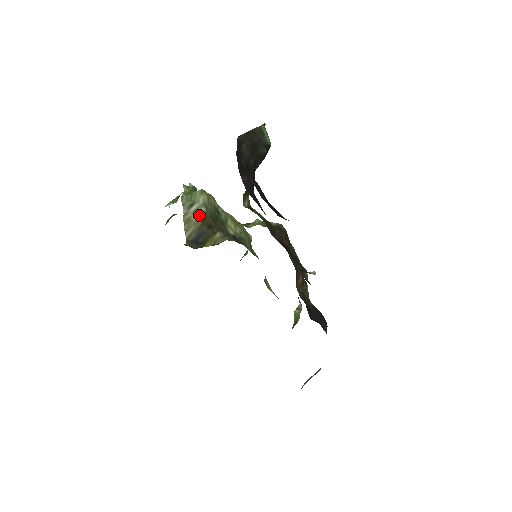
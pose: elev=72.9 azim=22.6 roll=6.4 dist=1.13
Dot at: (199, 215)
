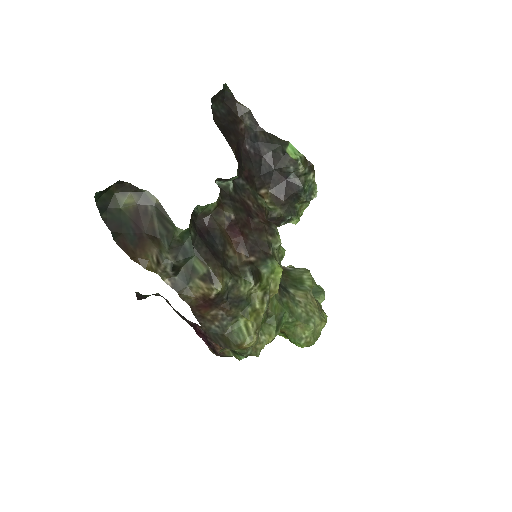
Dot at: (283, 267)
